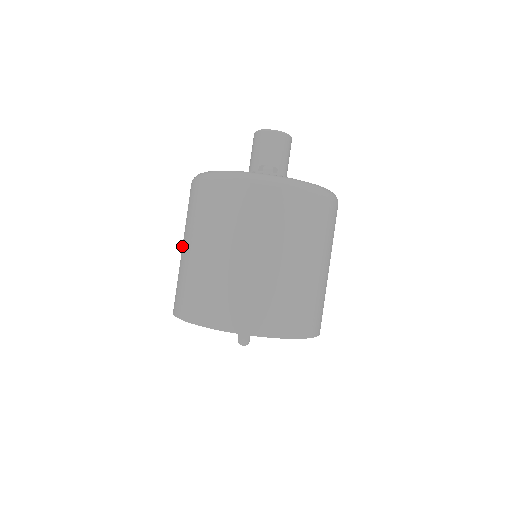
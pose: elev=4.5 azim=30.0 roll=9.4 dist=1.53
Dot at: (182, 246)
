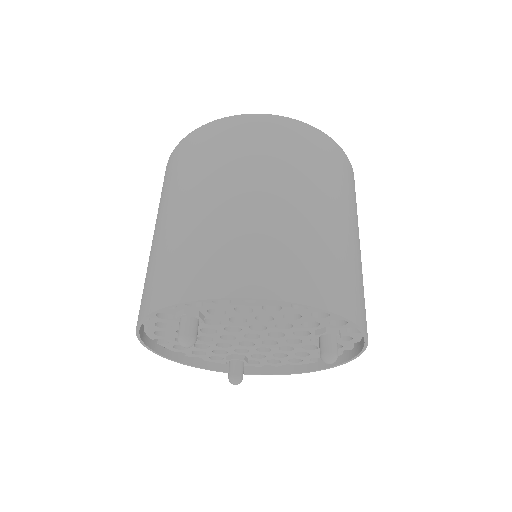
Dot at: occluded
